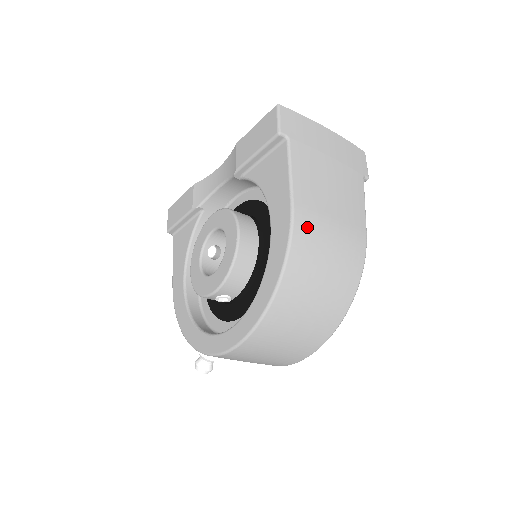
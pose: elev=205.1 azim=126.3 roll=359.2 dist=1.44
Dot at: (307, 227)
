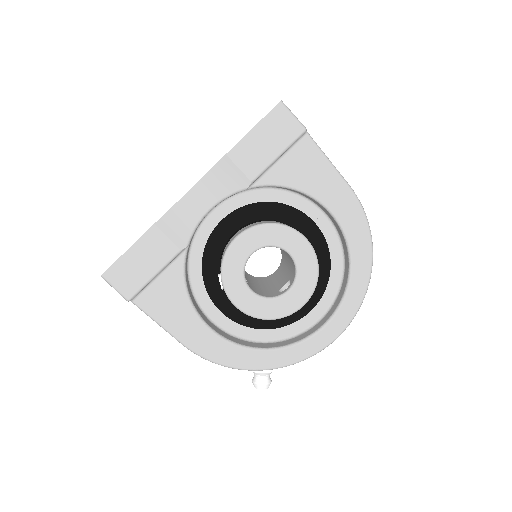
Dot at: occluded
